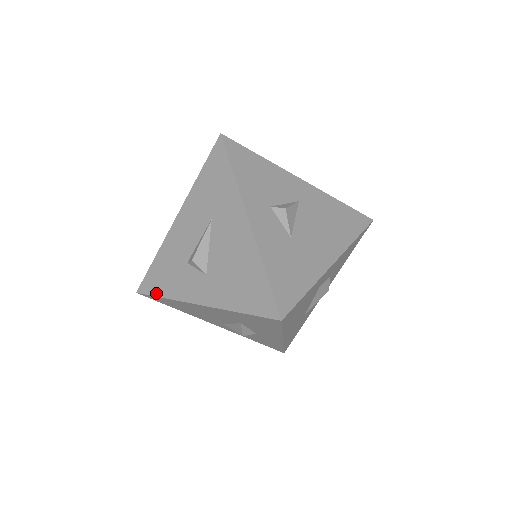
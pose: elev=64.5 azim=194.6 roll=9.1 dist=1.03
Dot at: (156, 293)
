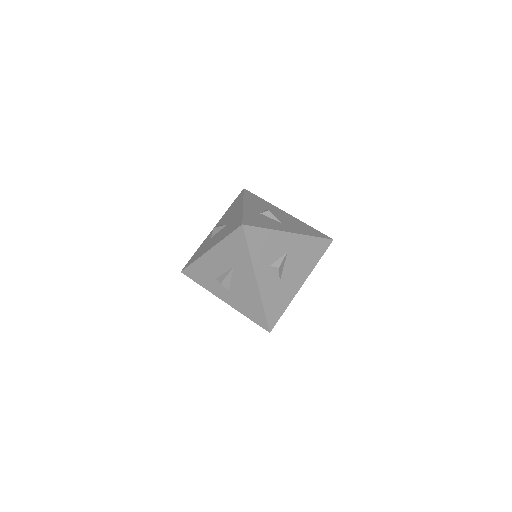
Dot at: (195, 280)
